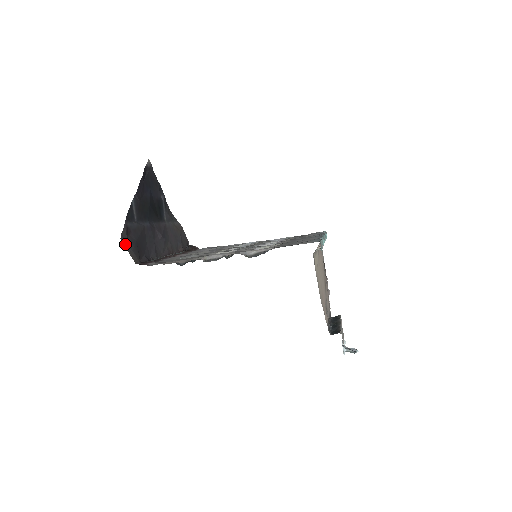
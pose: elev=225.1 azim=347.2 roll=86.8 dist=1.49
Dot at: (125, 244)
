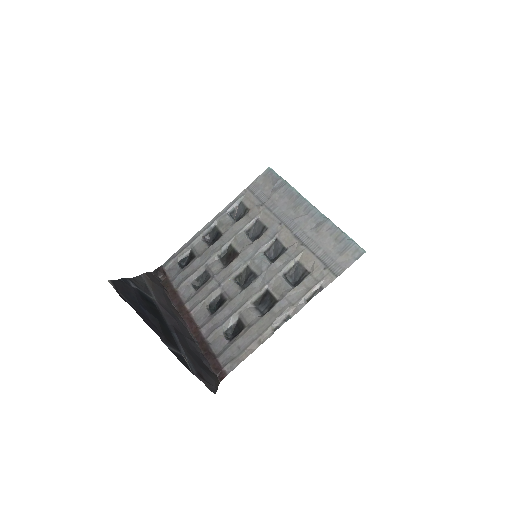
Dot at: (215, 390)
